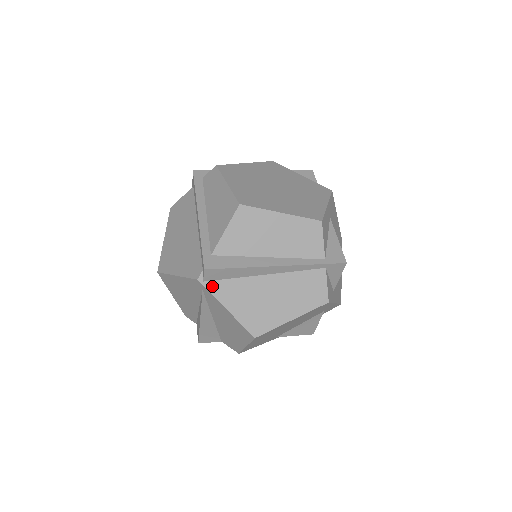
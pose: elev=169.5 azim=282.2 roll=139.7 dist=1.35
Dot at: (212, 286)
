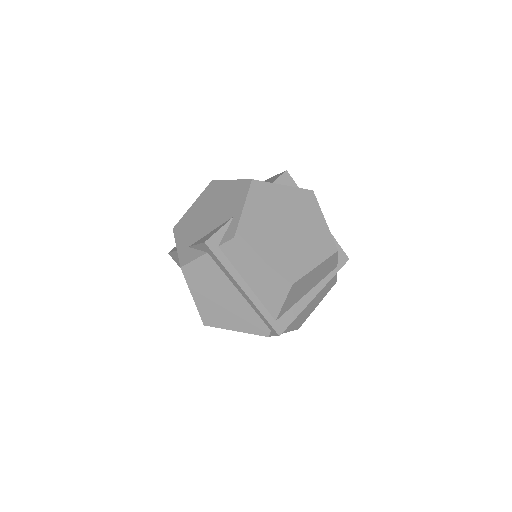
Dot at: occluded
